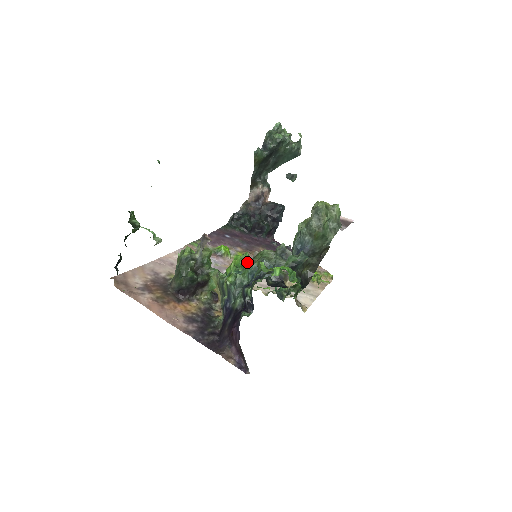
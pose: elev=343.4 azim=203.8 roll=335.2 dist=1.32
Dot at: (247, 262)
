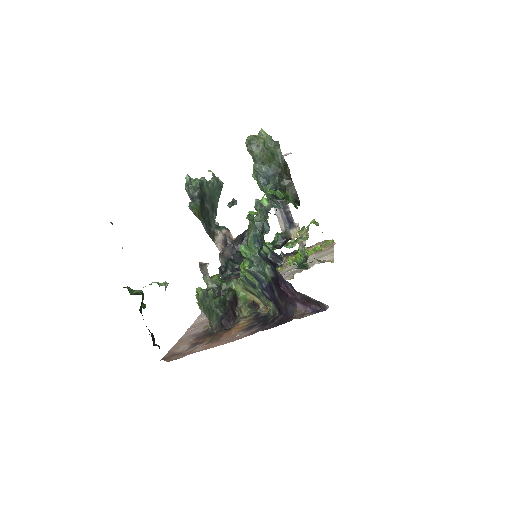
Dot at: (248, 250)
